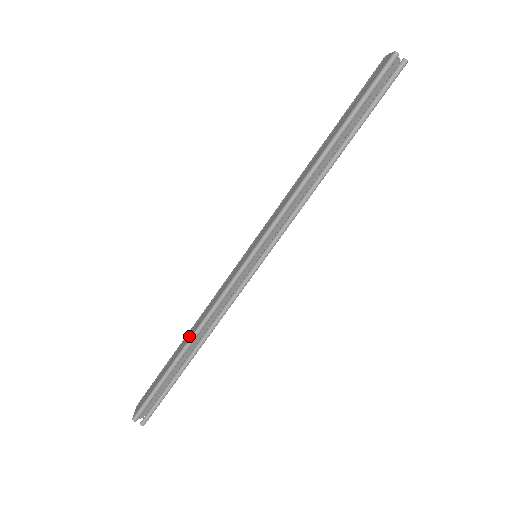
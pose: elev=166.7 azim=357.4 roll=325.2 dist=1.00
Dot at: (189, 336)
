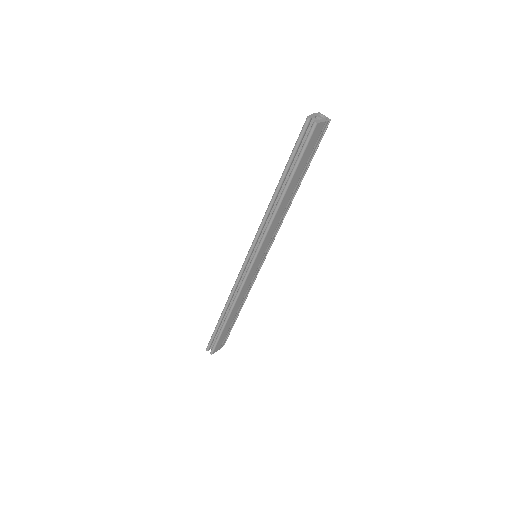
Dot at: occluded
